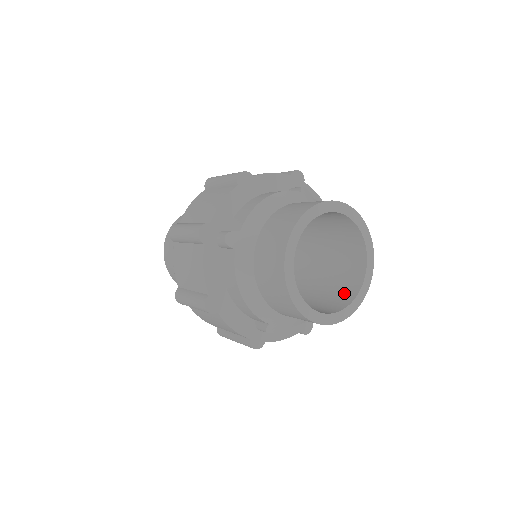
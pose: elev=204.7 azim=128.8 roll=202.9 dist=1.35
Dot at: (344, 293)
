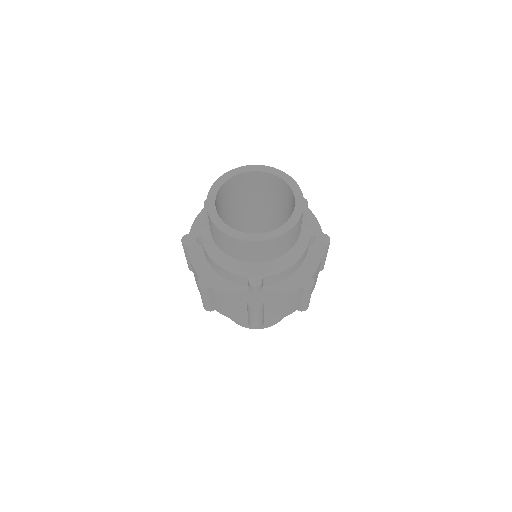
Dot at: occluded
